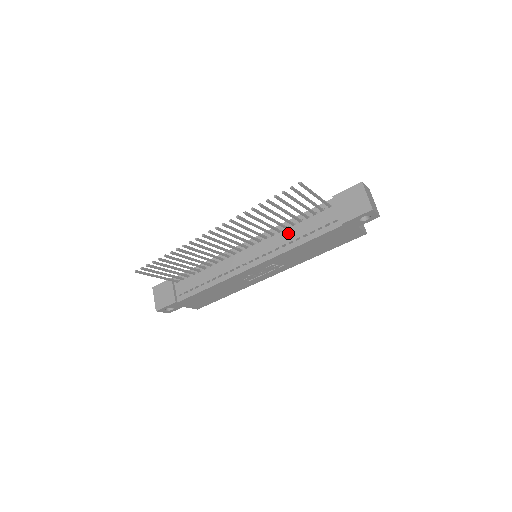
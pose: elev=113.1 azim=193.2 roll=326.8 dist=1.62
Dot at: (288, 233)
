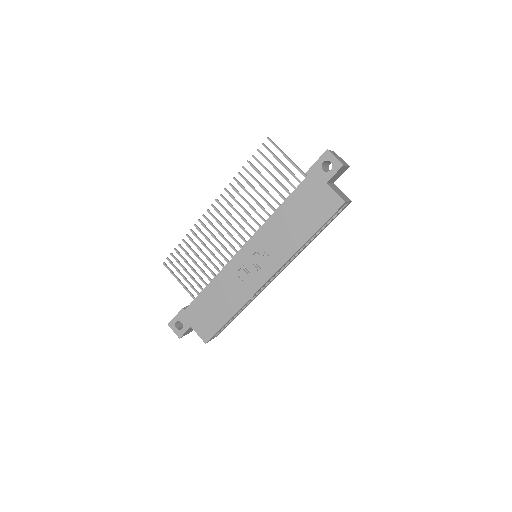
Dot at: occluded
